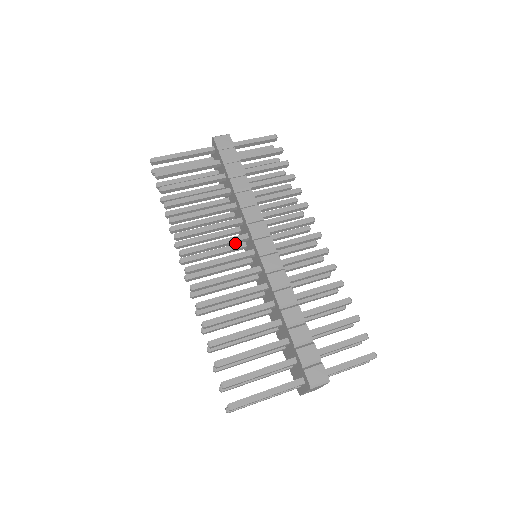
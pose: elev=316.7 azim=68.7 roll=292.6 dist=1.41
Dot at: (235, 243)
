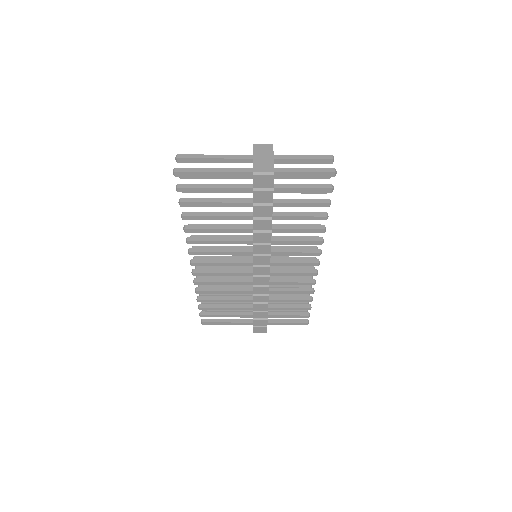
Dot at: occluded
